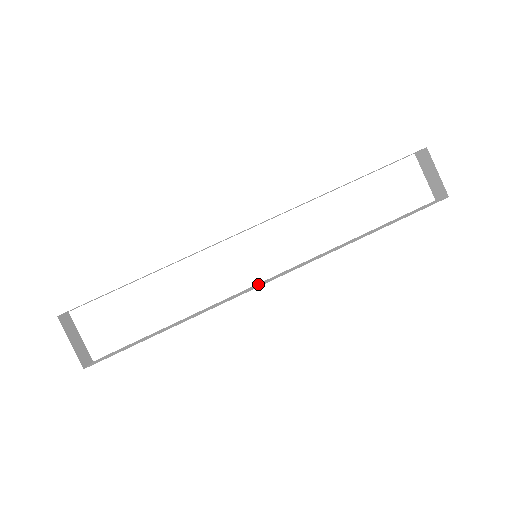
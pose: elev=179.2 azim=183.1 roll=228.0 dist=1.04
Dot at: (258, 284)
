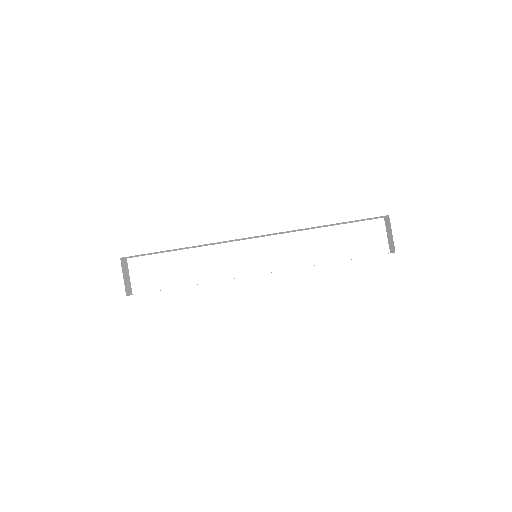
Dot at: occluded
